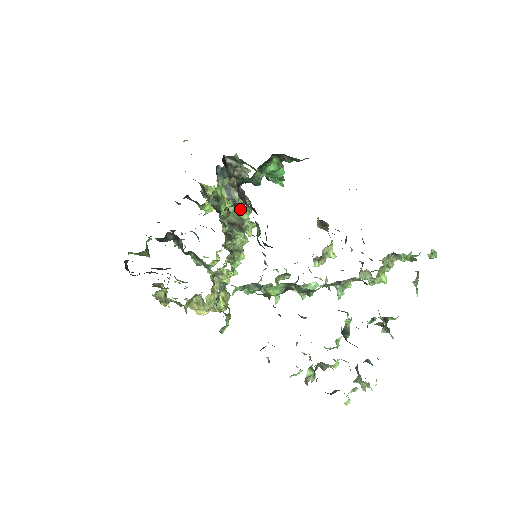
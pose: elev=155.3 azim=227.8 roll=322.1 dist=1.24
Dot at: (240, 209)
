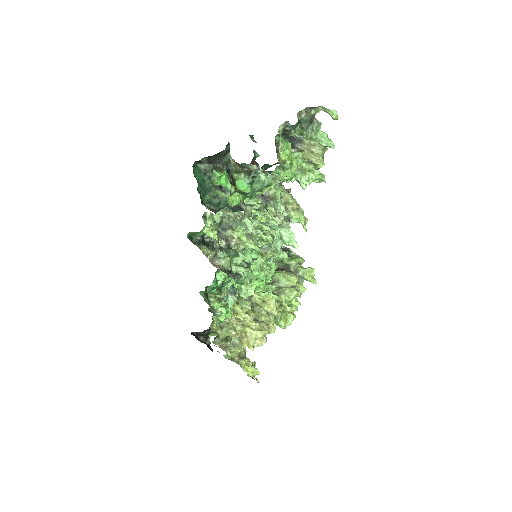
Dot at: occluded
